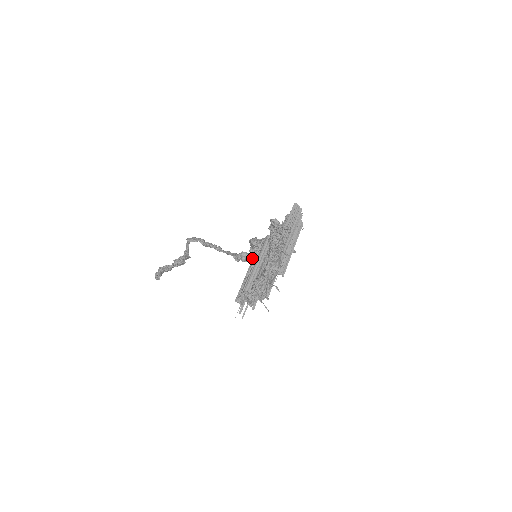
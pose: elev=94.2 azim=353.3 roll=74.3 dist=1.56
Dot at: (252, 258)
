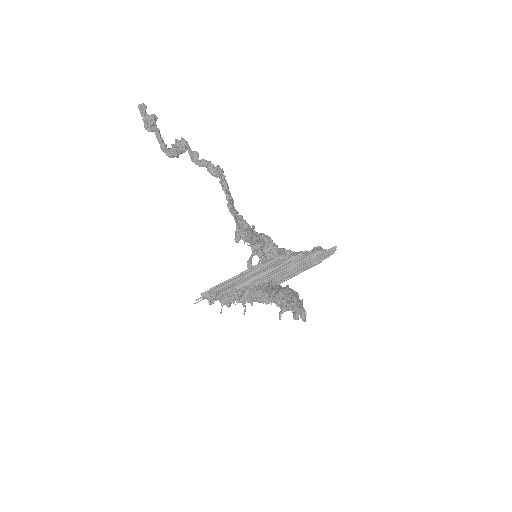
Dot at: (251, 249)
